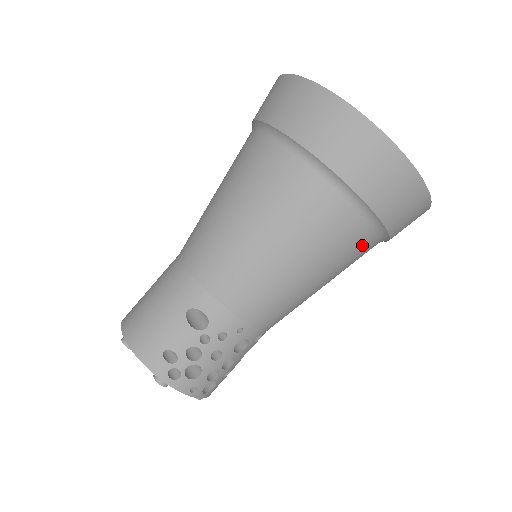
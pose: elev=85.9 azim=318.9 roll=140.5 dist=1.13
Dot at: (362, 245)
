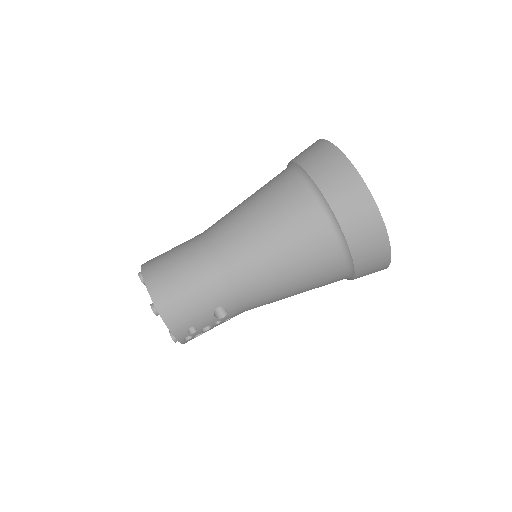
Dot at: occluded
